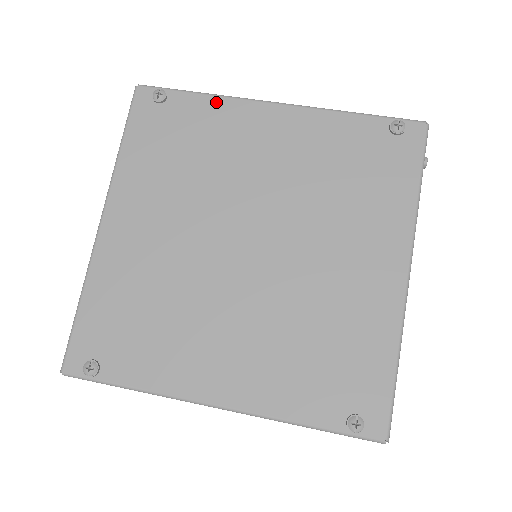
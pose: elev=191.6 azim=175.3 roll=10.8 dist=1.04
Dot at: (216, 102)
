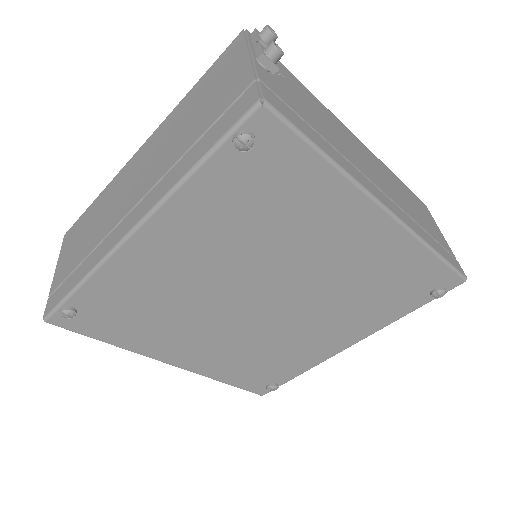
Dot at: (100, 278)
